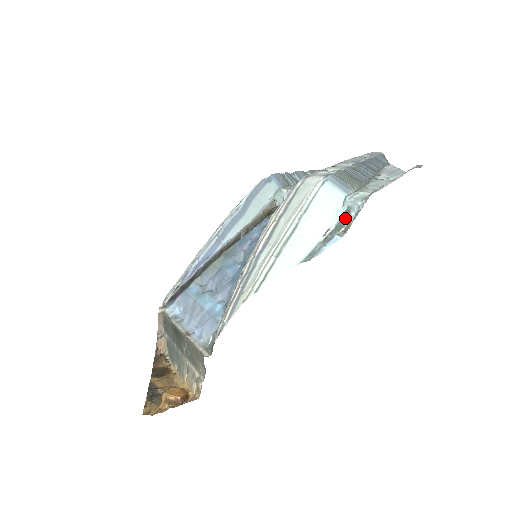
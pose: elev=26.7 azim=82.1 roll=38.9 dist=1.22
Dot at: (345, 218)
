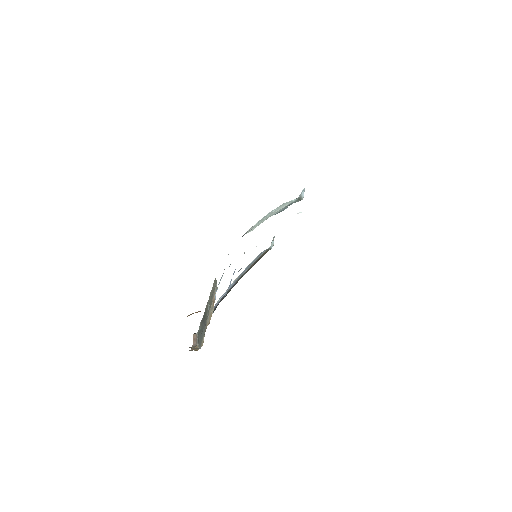
Dot at: (299, 200)
